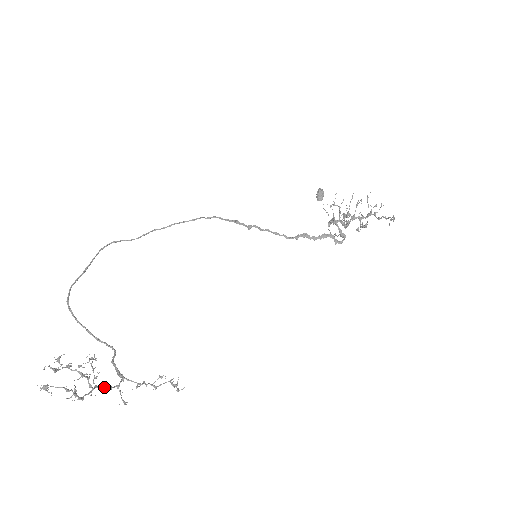
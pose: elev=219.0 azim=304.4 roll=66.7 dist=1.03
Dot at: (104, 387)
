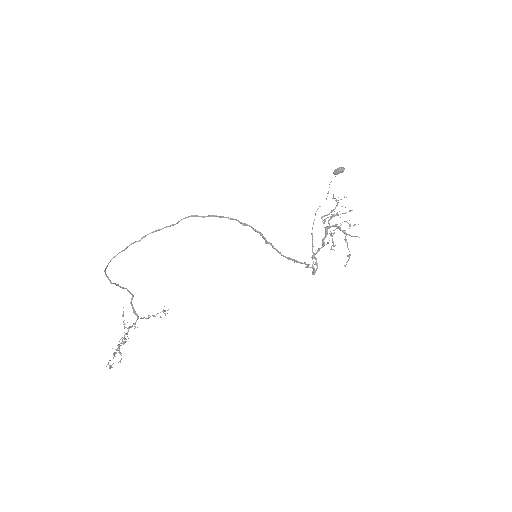
Dot at: (128, 329)
